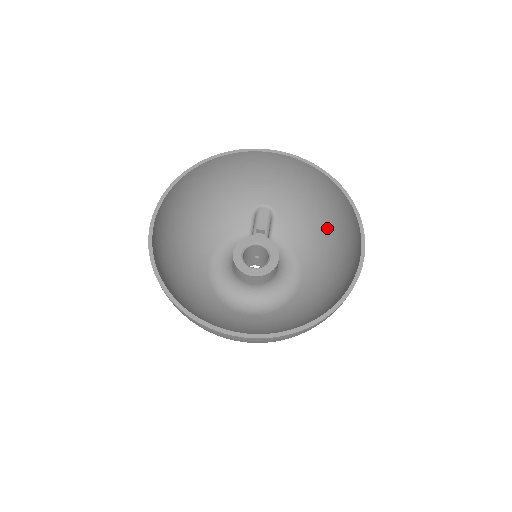
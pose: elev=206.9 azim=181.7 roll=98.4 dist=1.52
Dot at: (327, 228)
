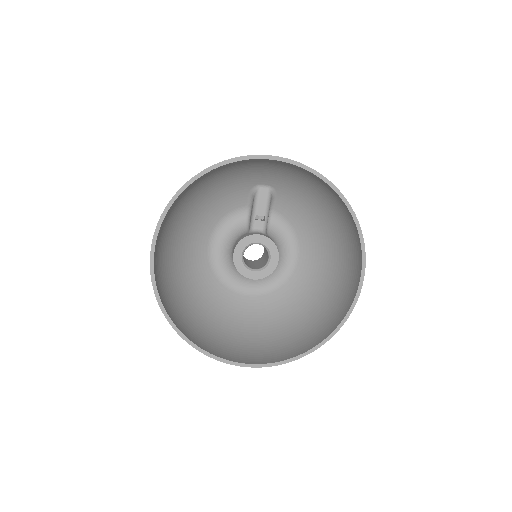
Dot at: (329, 222)
